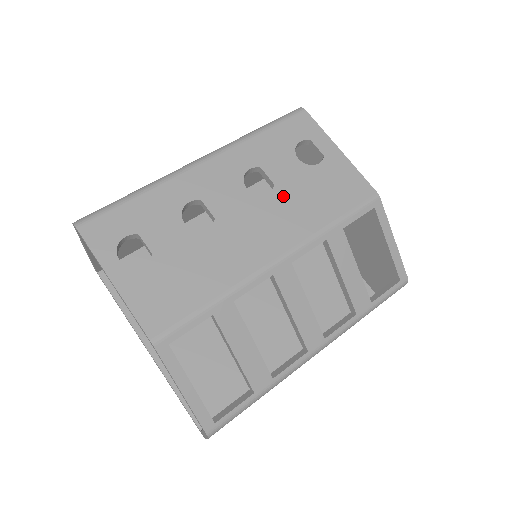
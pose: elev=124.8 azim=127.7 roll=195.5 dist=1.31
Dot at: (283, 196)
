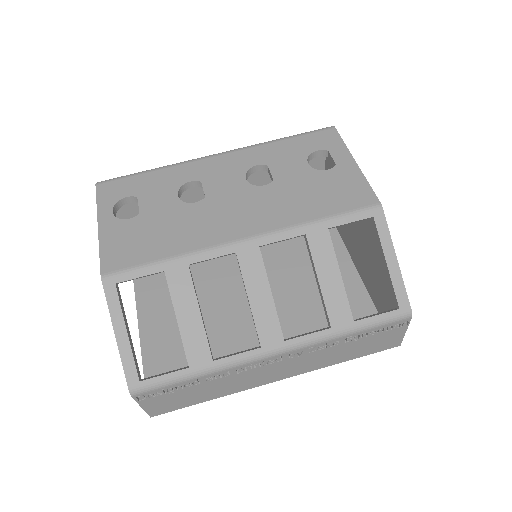
Dot at: (277, 190)
